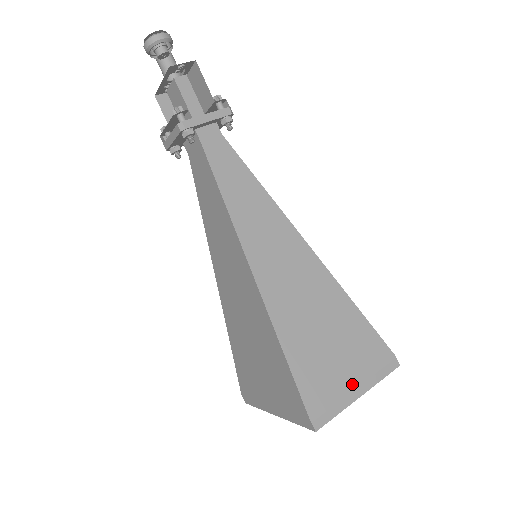
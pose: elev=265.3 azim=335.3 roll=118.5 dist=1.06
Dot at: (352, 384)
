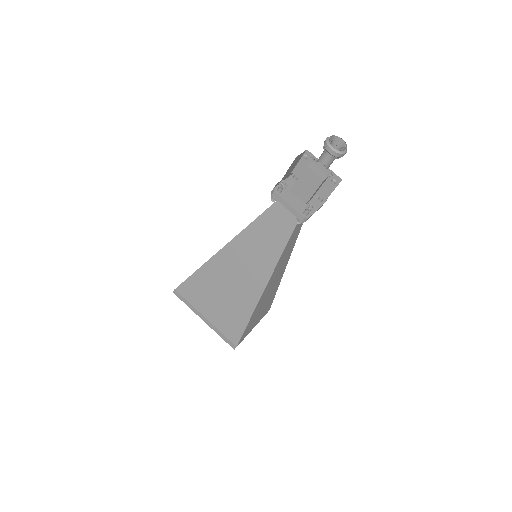
Dot at: occluded
